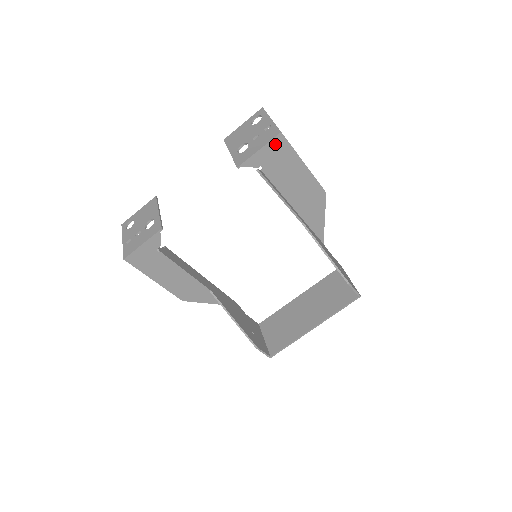
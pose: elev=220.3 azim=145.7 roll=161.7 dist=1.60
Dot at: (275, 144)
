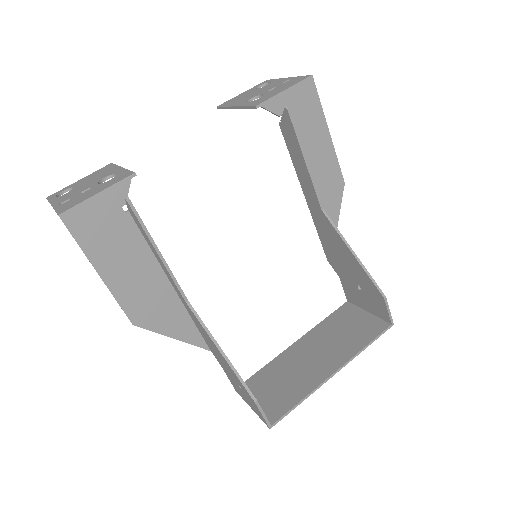
Dot at: (303, 89)
